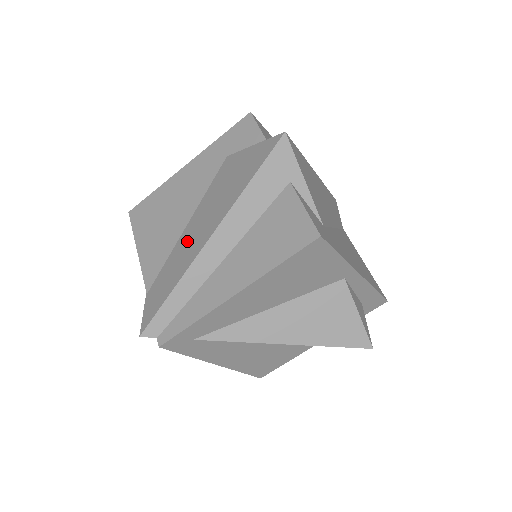
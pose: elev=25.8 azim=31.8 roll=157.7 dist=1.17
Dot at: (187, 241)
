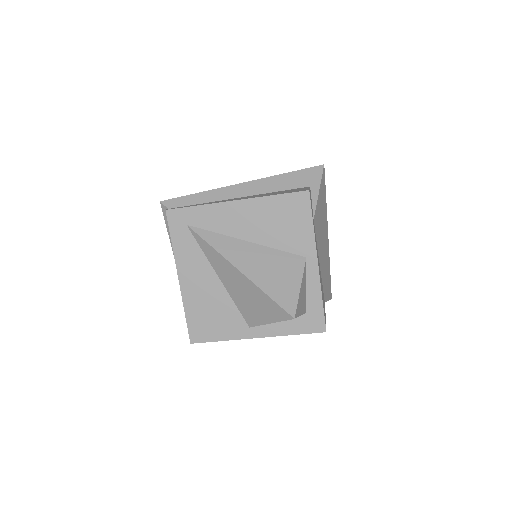
Dot at: occluded
